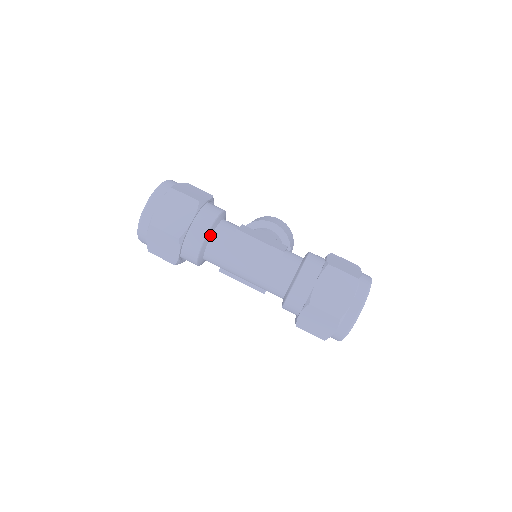
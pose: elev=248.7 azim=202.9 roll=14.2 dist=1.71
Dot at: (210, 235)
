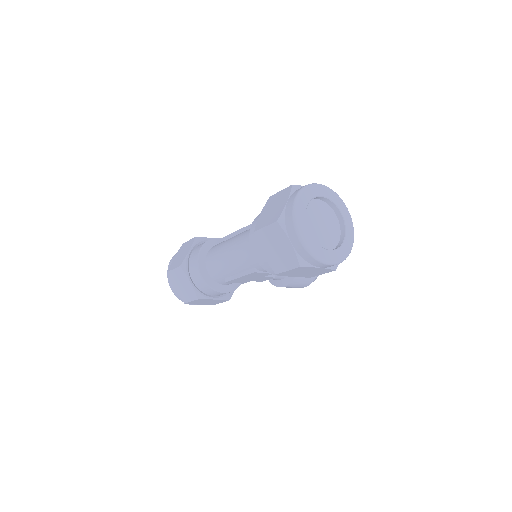
Dot at: (205, 254)
